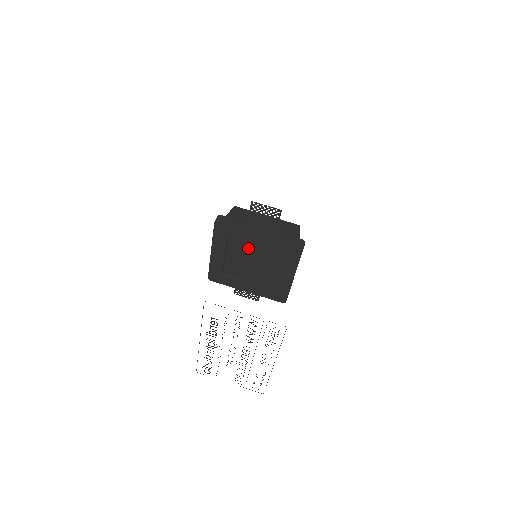
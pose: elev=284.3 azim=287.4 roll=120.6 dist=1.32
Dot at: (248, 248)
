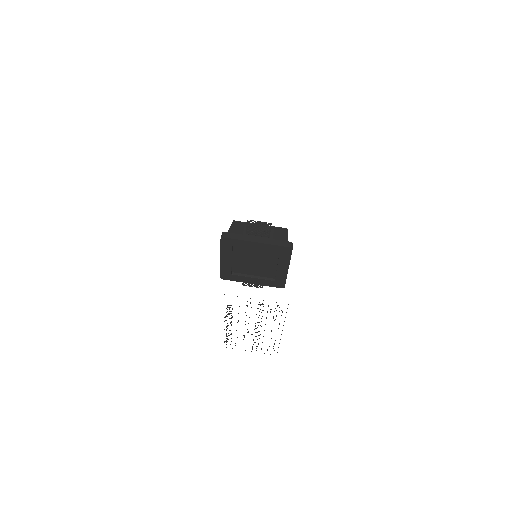
Dot at: (249, 253)
